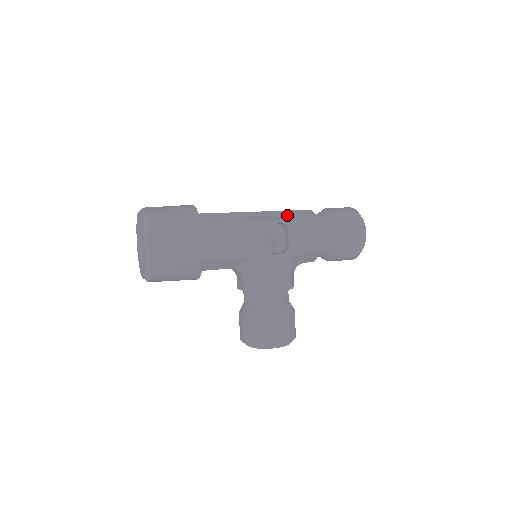
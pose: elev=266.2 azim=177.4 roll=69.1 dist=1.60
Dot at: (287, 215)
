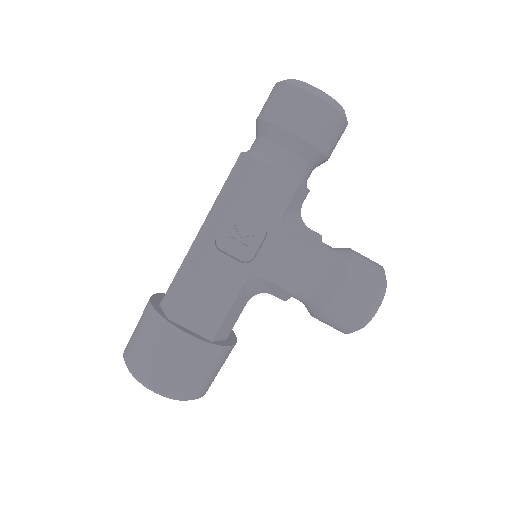
Dot at: (225, 197)
